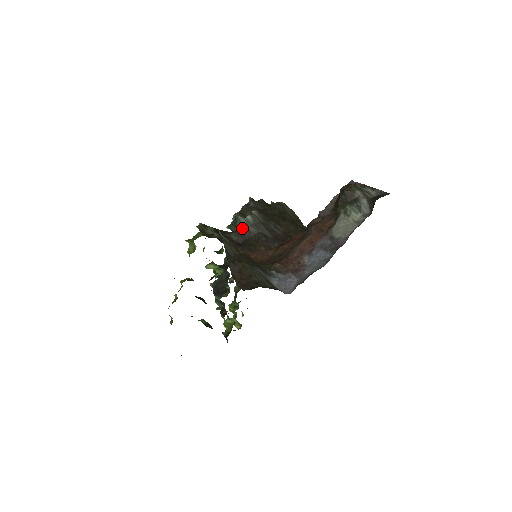
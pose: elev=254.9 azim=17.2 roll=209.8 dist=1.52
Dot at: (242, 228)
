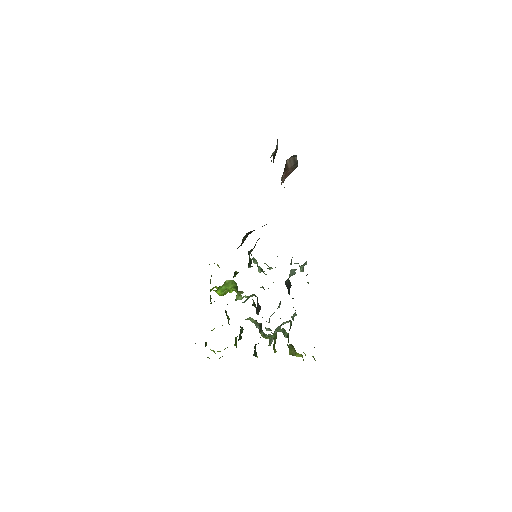
Dot at: occluded
